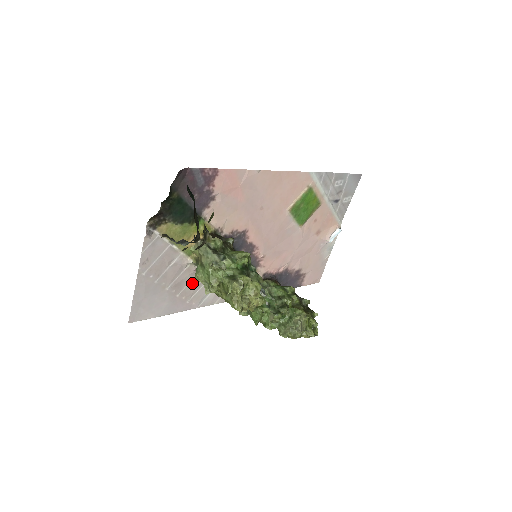
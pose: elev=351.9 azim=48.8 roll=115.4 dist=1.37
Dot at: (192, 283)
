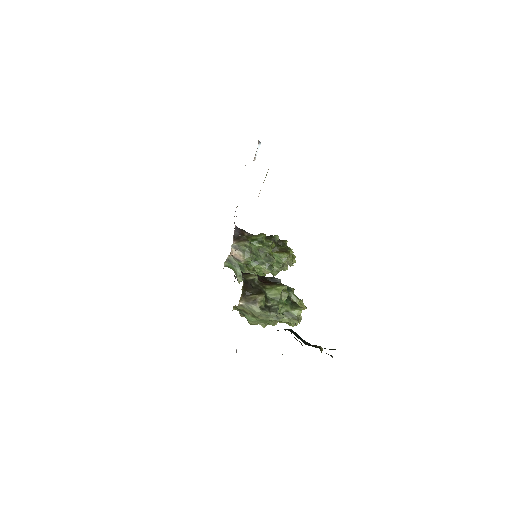
Dot at: occluded
